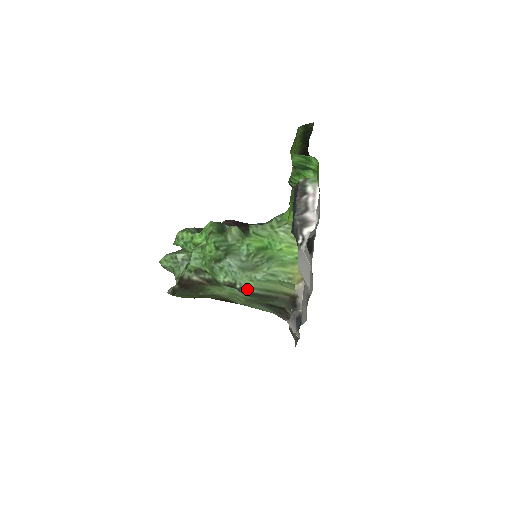
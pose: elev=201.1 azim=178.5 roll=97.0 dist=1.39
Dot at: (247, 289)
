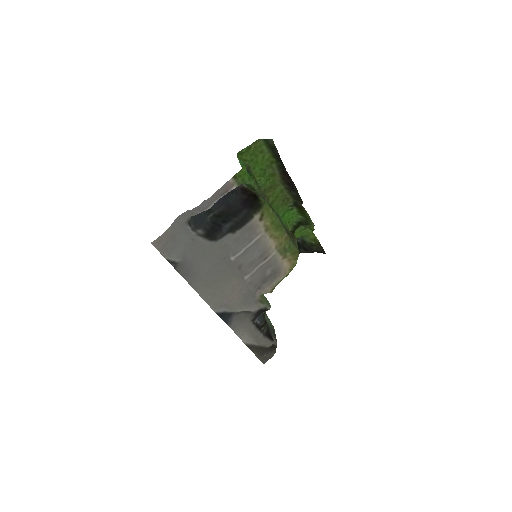
Dot at: occluded
